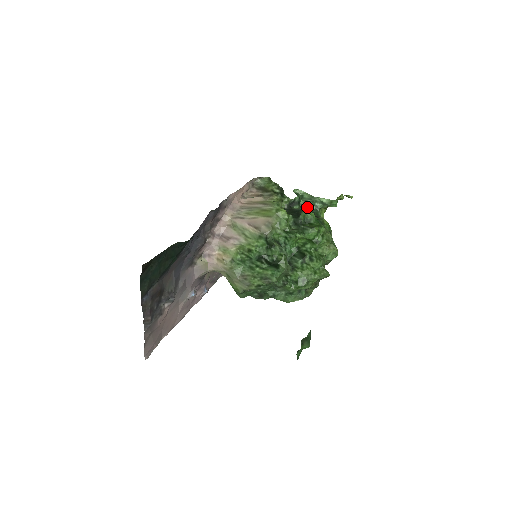
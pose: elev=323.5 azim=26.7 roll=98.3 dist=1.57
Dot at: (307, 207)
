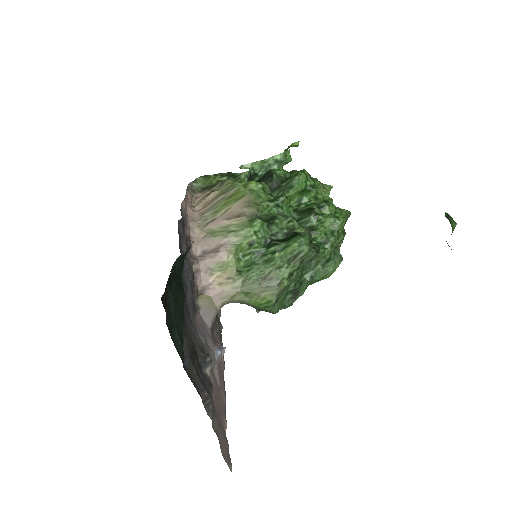
Dot at: occluded
